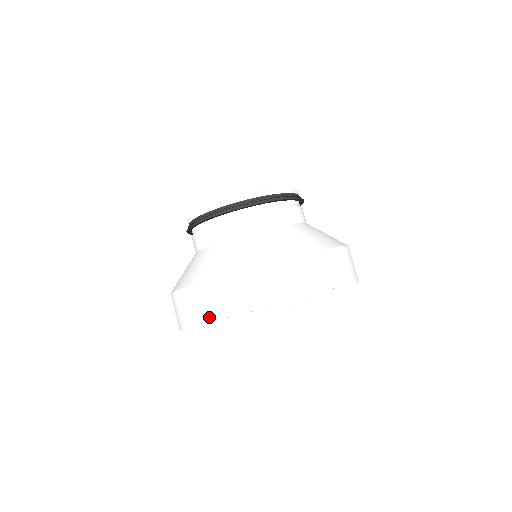
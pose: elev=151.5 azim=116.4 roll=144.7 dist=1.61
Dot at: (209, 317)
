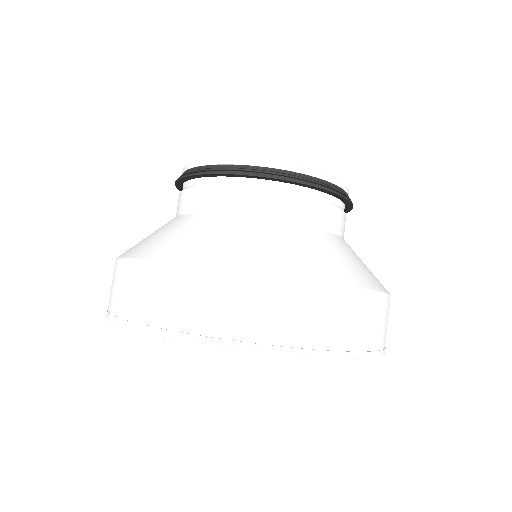
Dot at: (158, 320)
